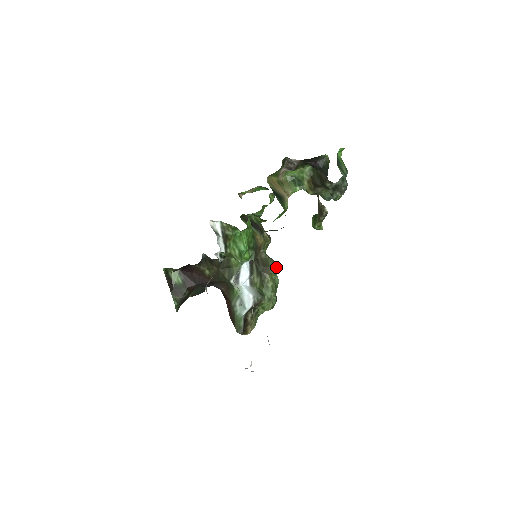
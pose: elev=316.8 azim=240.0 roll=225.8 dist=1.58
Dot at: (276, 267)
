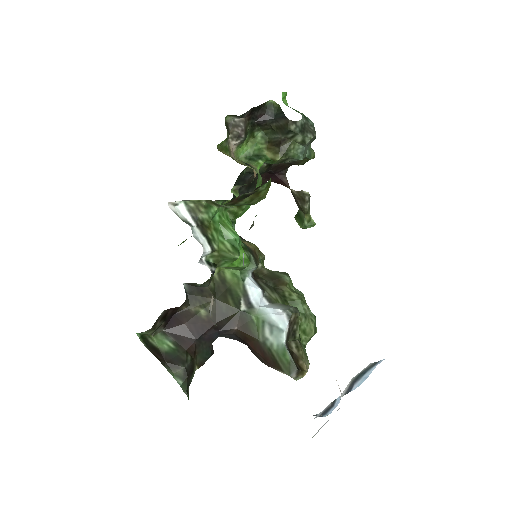
Dot at: (289, 277)
